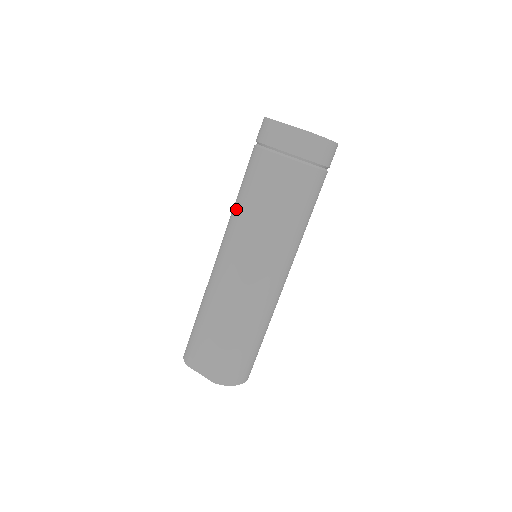
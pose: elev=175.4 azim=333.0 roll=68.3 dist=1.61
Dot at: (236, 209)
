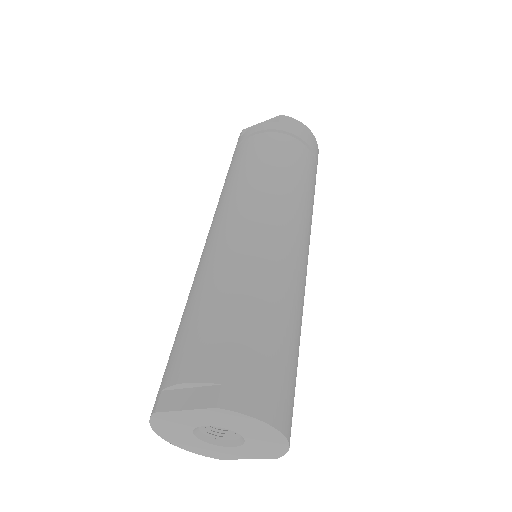
Dot at: (220, 197)
